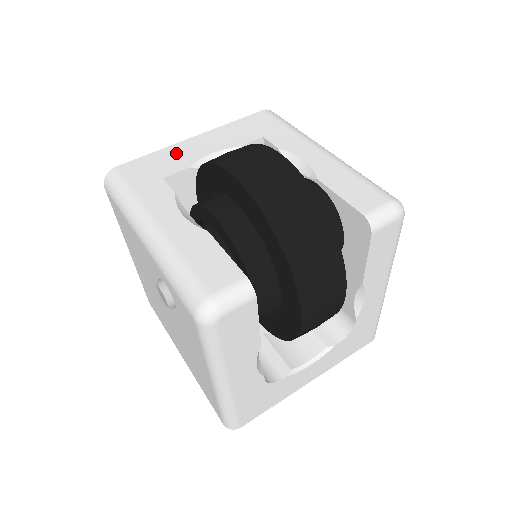
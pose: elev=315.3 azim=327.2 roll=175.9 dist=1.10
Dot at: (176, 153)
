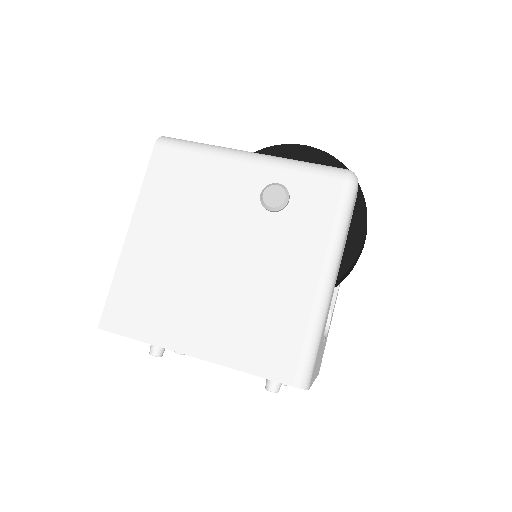
Dot at: occluded
